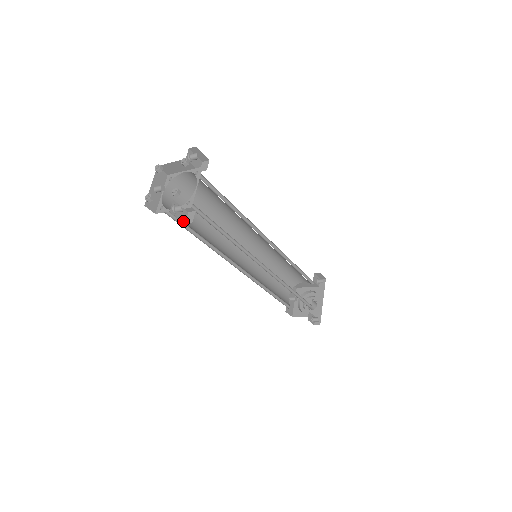
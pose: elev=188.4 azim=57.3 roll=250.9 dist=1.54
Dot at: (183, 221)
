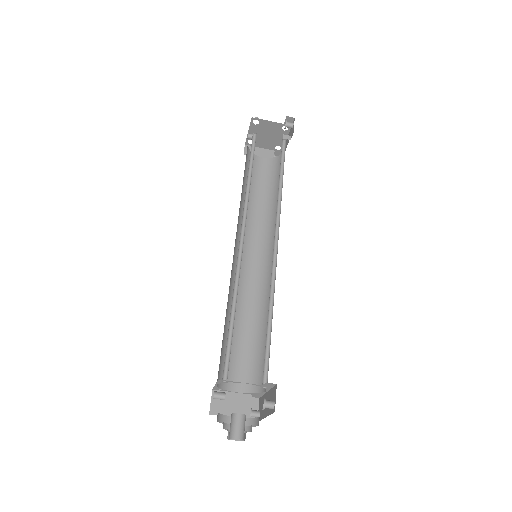
Dot at: occluded
